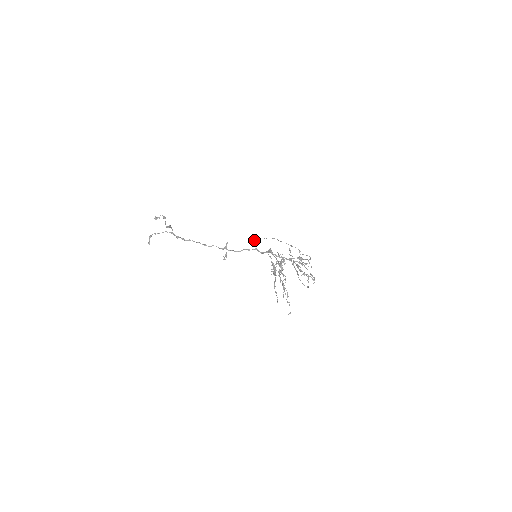
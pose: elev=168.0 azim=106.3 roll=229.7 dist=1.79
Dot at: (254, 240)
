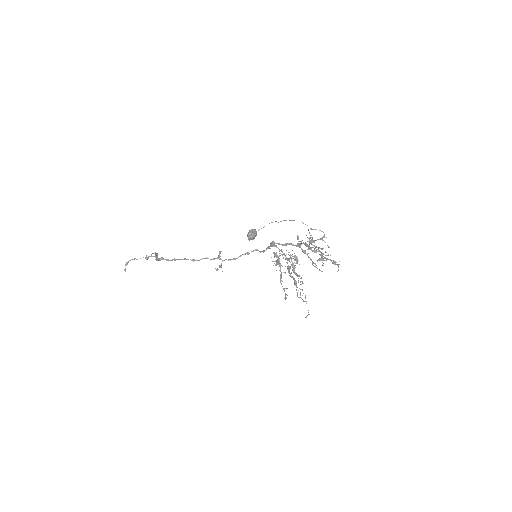
Dot at: (248, 232)
